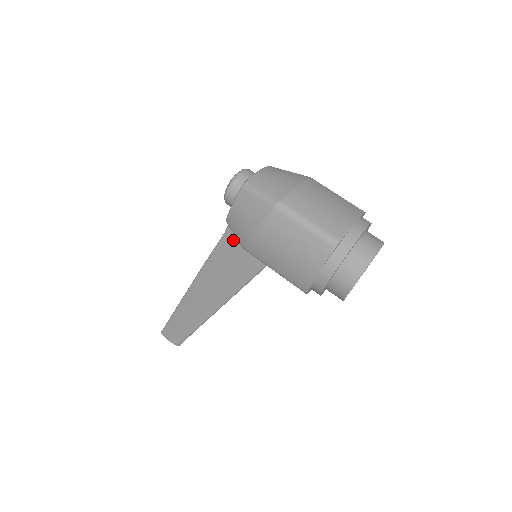
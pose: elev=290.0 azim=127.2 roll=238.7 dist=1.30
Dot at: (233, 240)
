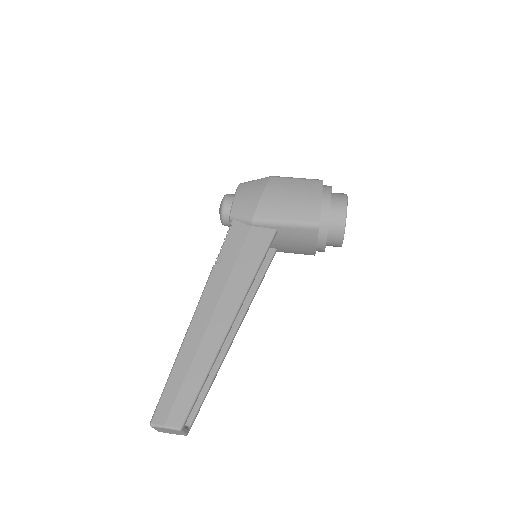
Dot at: (239, 227)
